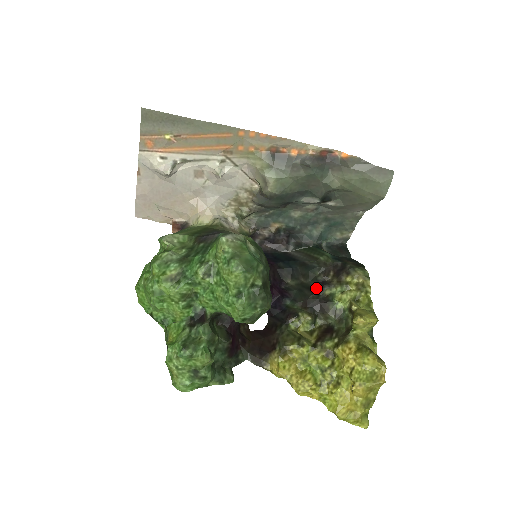
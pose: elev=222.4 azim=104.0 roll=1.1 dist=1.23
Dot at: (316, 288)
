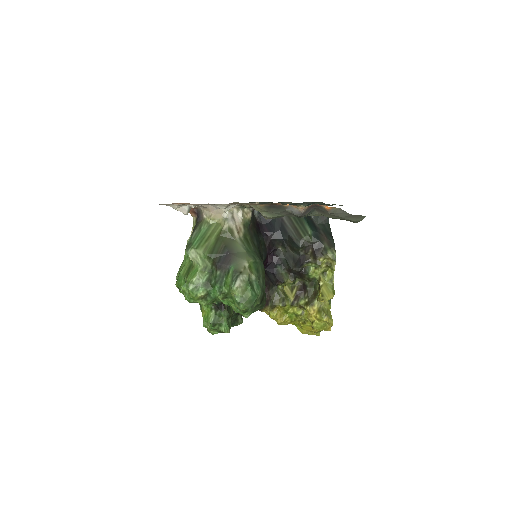
Dot at: (298, 262)
